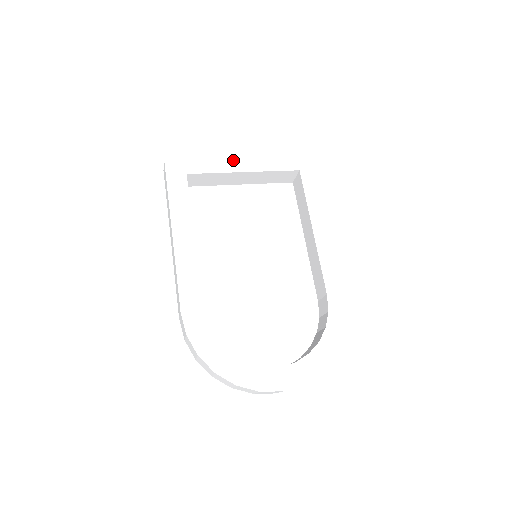
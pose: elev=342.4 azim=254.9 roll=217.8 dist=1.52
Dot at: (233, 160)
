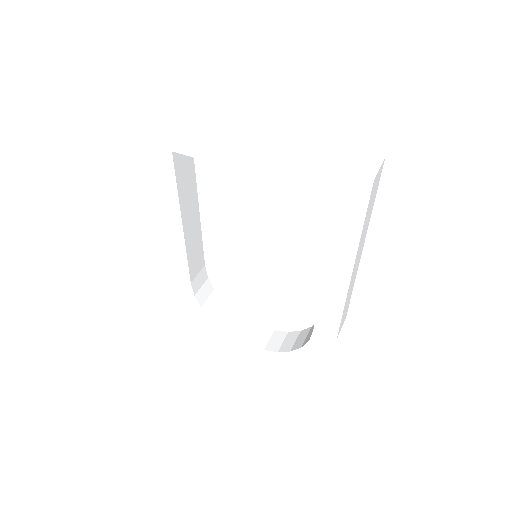
Dot at: (234, 150)
